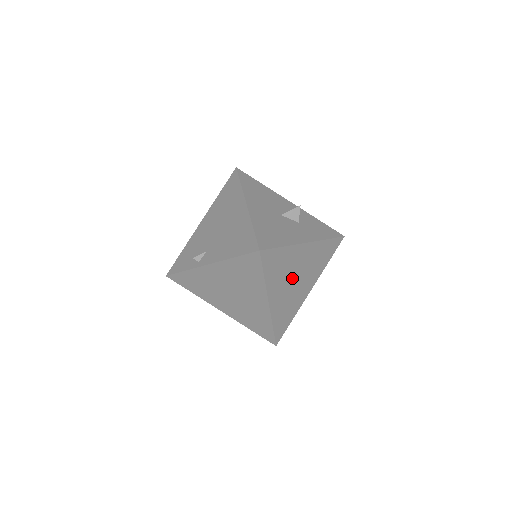
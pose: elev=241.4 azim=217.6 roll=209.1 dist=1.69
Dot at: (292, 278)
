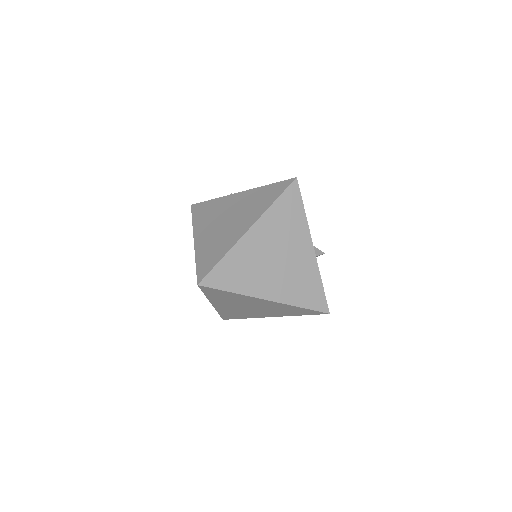
Dot at: (278, 251)
